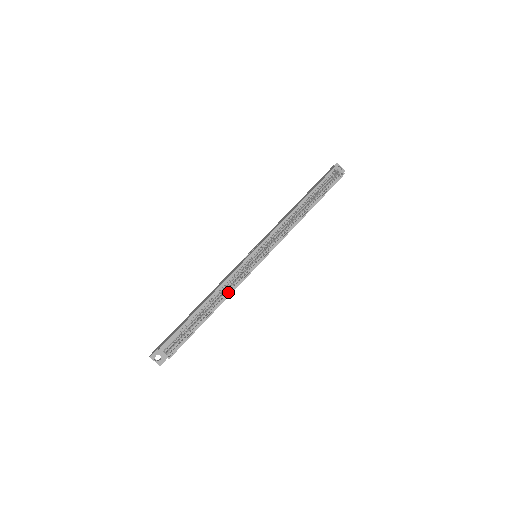
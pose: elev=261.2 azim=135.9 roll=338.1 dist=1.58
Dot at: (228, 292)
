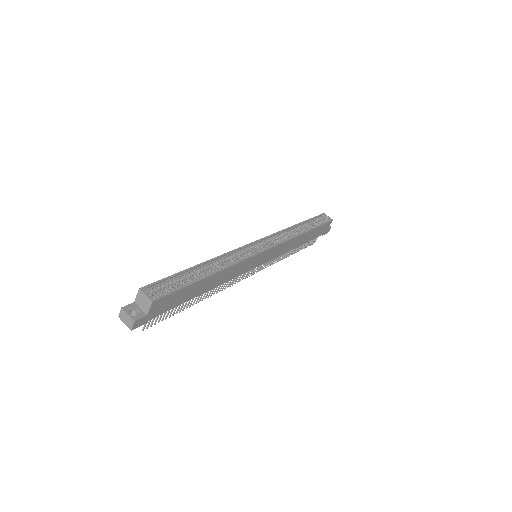
Dot at: (229, 264)
